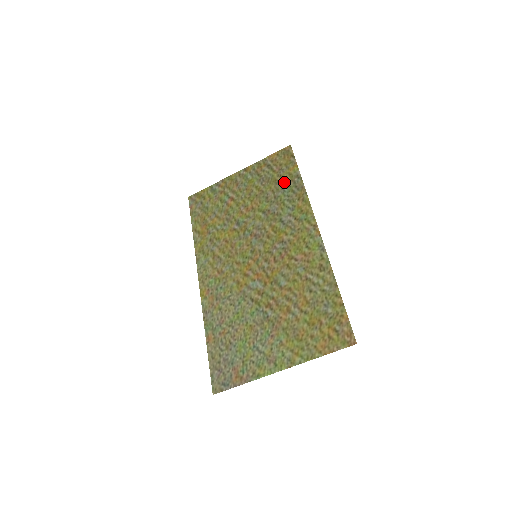
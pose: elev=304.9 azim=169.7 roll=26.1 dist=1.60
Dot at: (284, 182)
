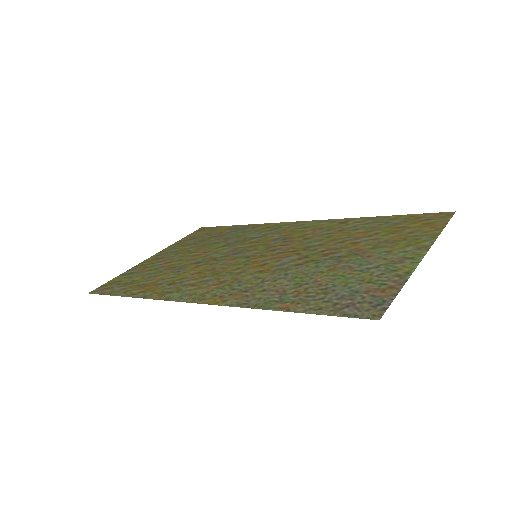
Dot at: (223, 233)
